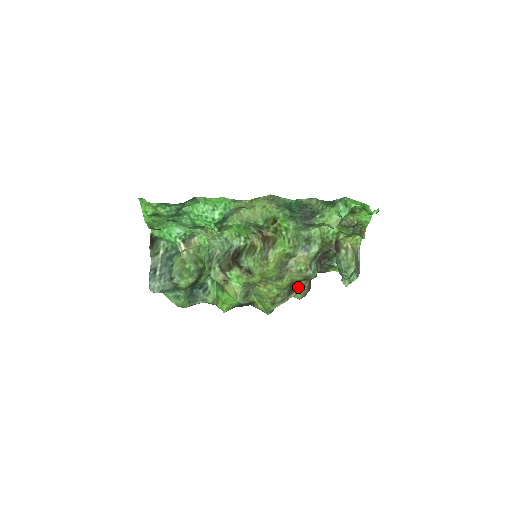
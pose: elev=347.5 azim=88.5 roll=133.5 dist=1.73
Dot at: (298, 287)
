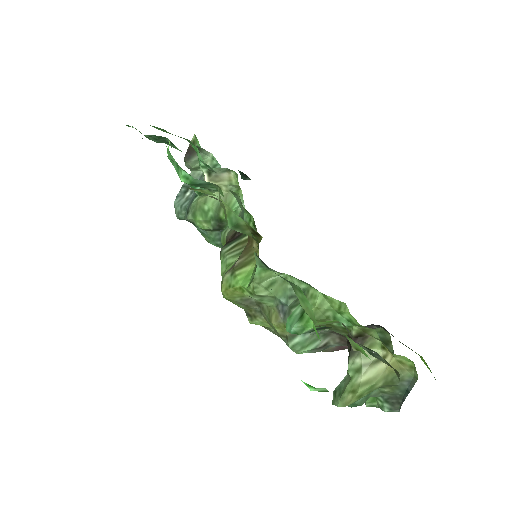
Dot at: occluded
